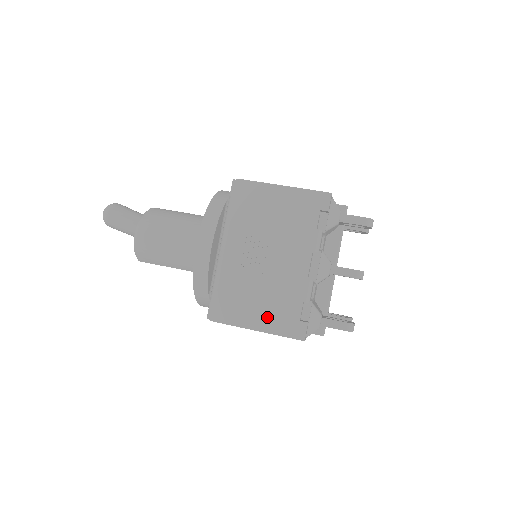
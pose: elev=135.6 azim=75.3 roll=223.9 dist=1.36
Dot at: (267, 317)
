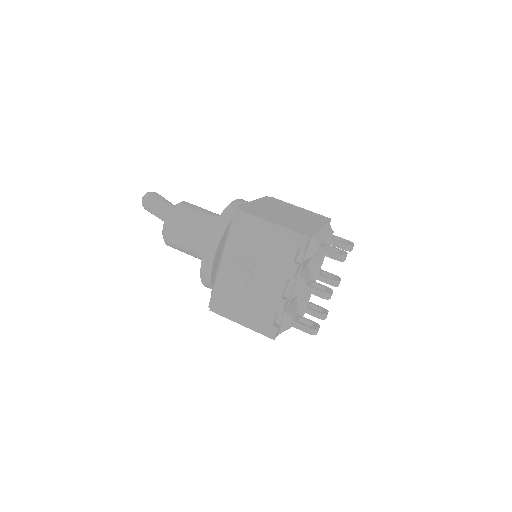
Dot at: (250, 317)
